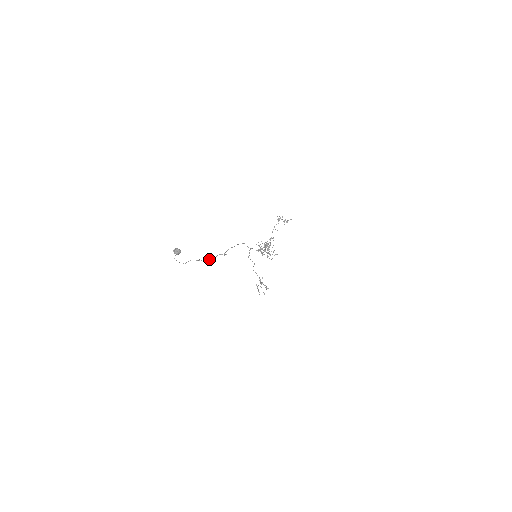
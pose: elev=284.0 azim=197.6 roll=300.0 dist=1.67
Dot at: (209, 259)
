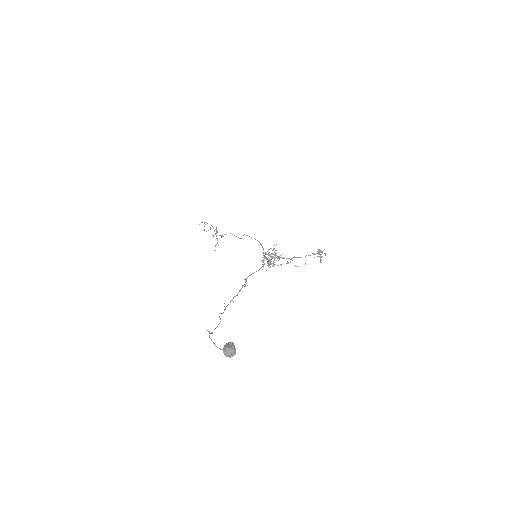
Dot at: (232, 300)
